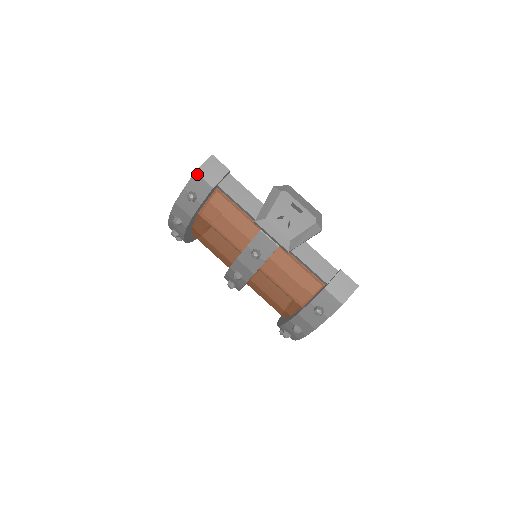
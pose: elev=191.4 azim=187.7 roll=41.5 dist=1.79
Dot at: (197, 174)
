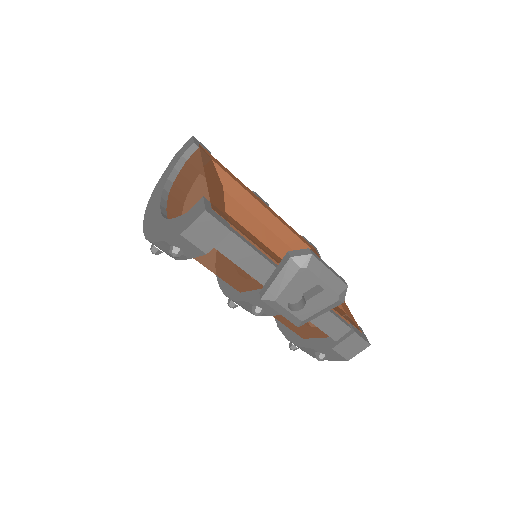
Dot at: (183, 237)
